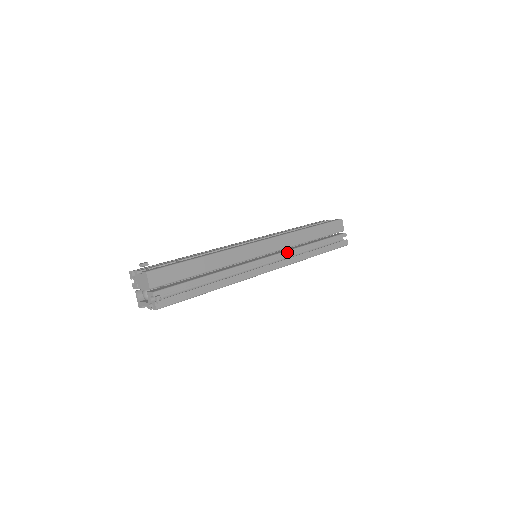
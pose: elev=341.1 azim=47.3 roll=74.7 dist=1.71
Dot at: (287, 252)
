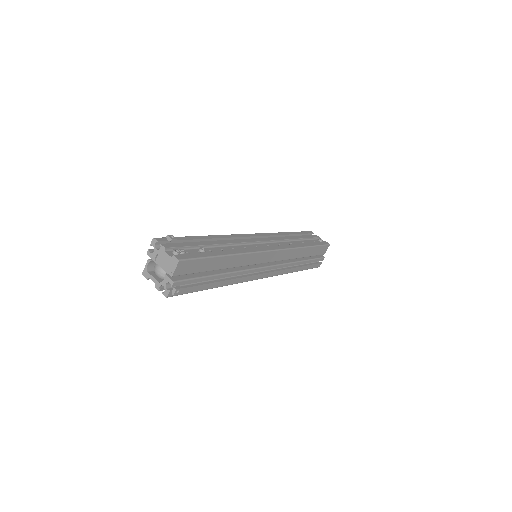
Dot at: (282, 265)
